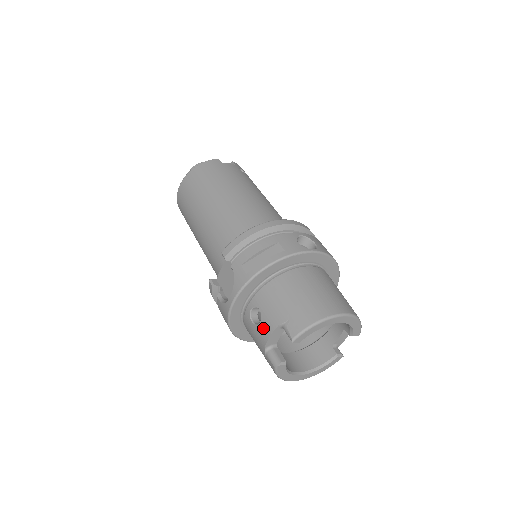
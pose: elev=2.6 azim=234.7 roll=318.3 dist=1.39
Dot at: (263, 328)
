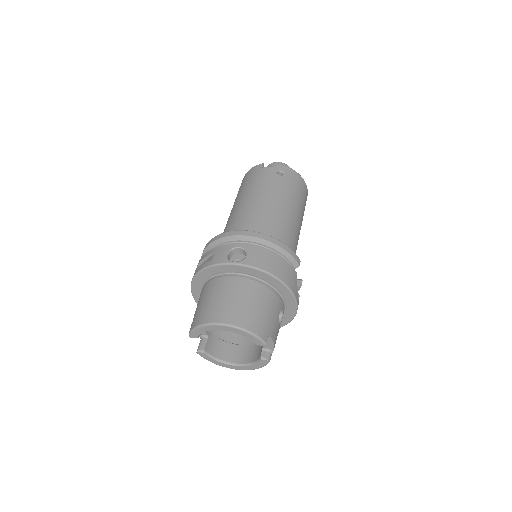
Dot at: occluded
